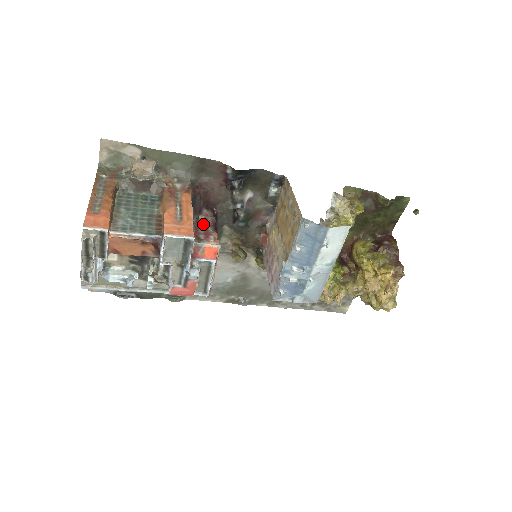
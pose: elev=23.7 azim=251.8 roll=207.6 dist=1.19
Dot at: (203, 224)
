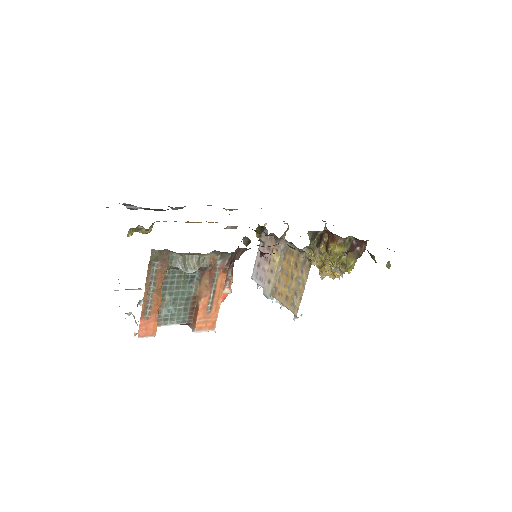
Dot at: occluded
